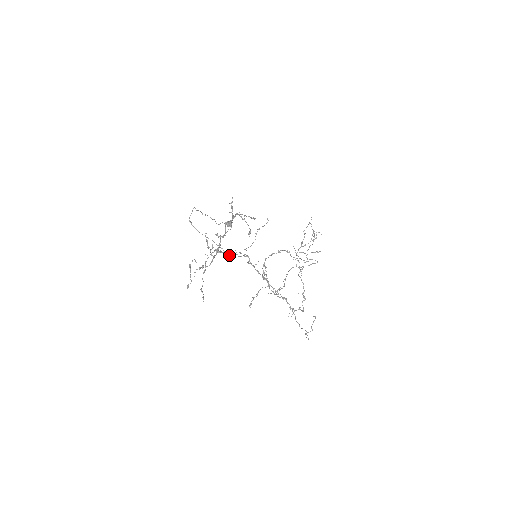
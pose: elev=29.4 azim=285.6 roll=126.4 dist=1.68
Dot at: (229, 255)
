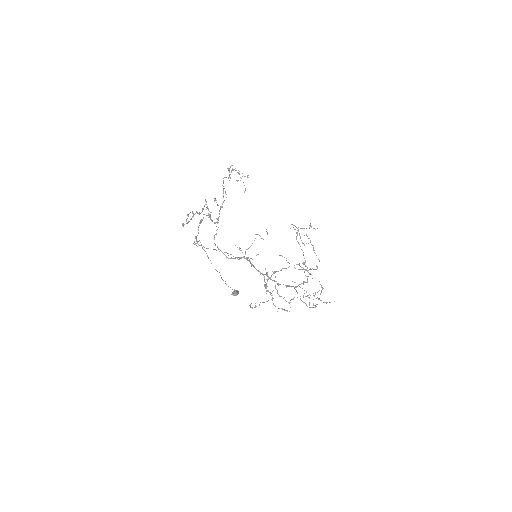
Dot at: (229, 258)
